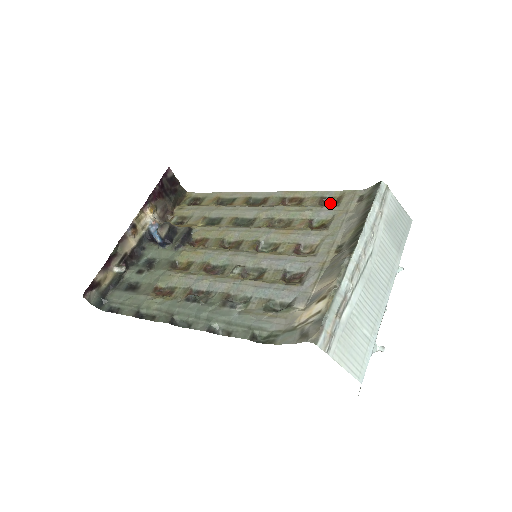
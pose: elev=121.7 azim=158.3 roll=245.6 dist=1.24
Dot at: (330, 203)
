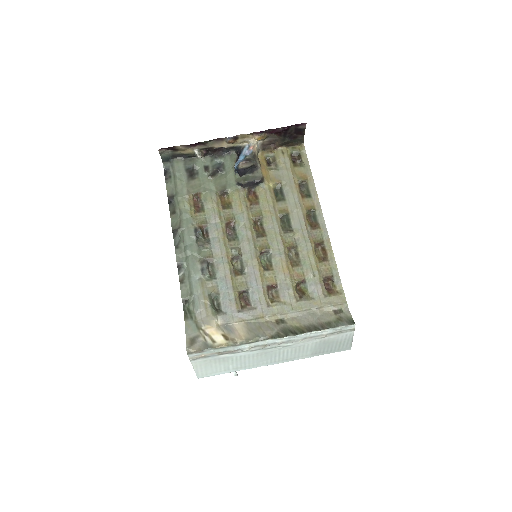
Dot at: (330, 285)
